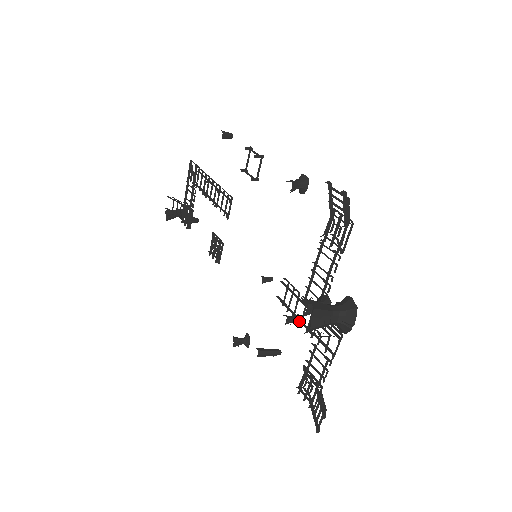
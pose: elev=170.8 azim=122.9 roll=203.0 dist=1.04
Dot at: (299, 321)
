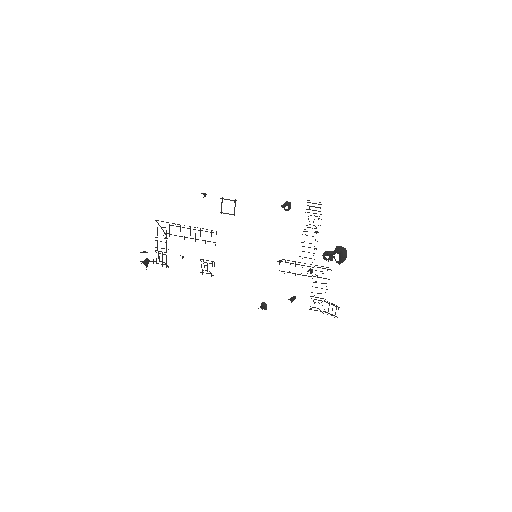
Dot at: occluded
